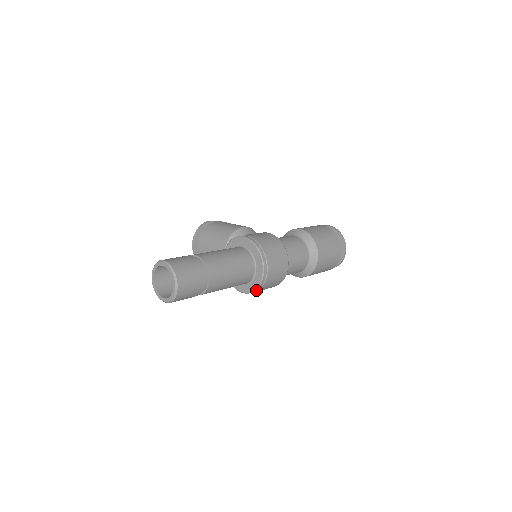
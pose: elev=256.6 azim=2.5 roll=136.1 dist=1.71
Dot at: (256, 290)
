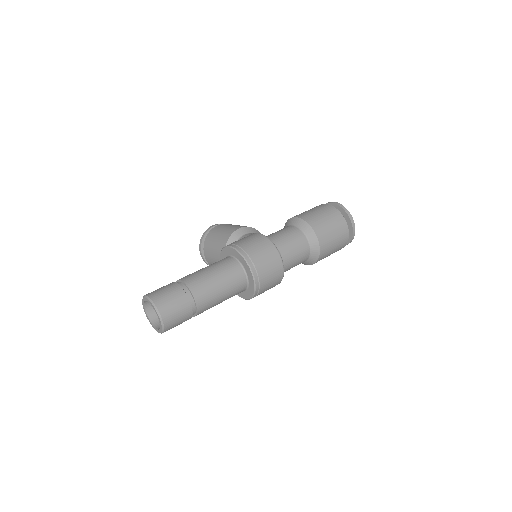
Dot at: (254, 296)
